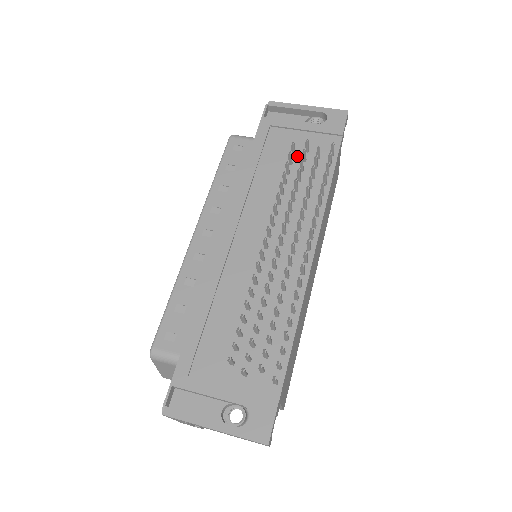
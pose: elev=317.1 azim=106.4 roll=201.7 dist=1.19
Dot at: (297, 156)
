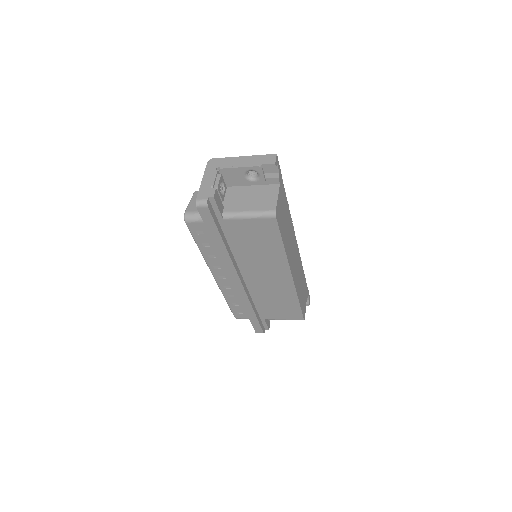
Dot at: occluded
